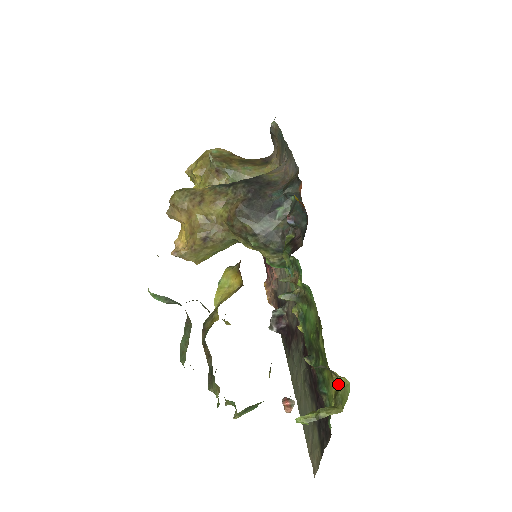
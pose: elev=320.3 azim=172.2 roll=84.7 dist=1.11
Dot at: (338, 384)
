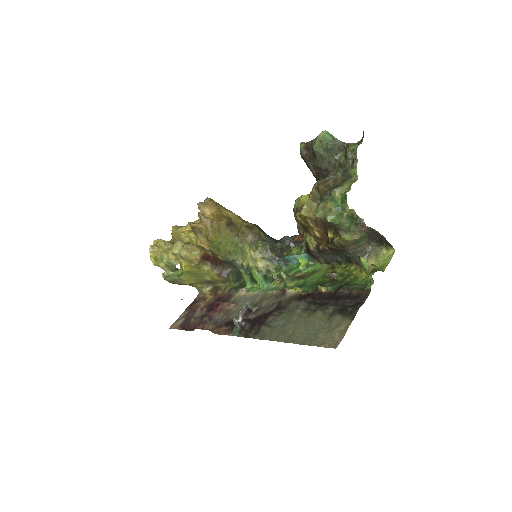
Dot at: (373, 268)
